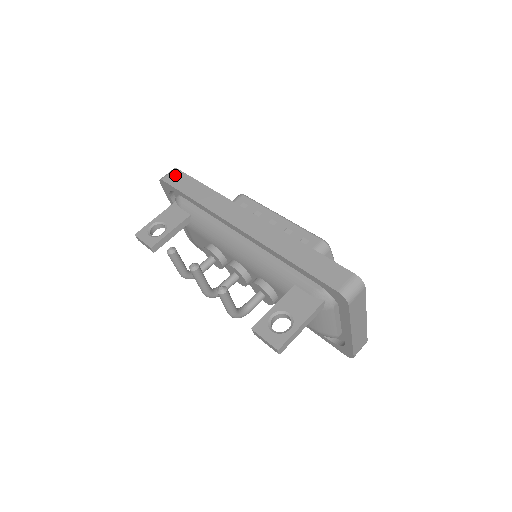
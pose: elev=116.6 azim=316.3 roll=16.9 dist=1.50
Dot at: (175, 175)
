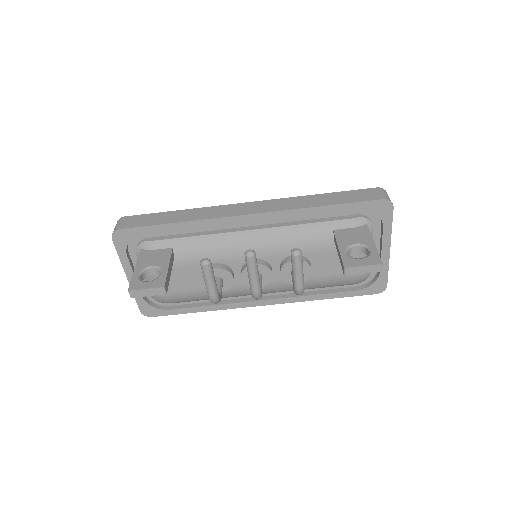
Dot at: (130, 220)
